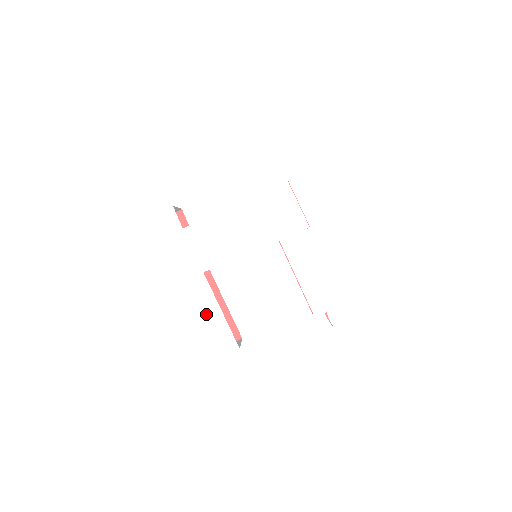
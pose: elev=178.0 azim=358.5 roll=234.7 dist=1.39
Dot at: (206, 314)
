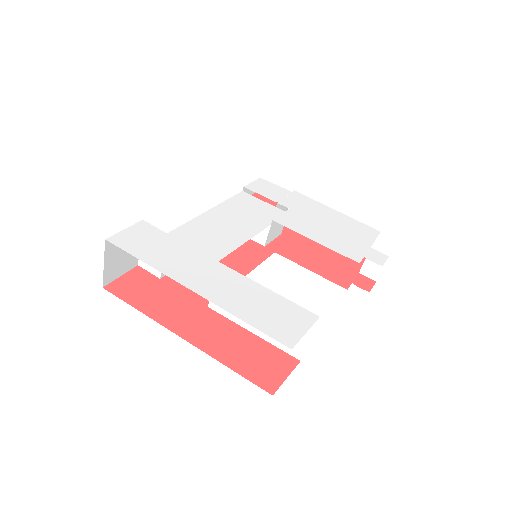
Dot at: (253, 296)
